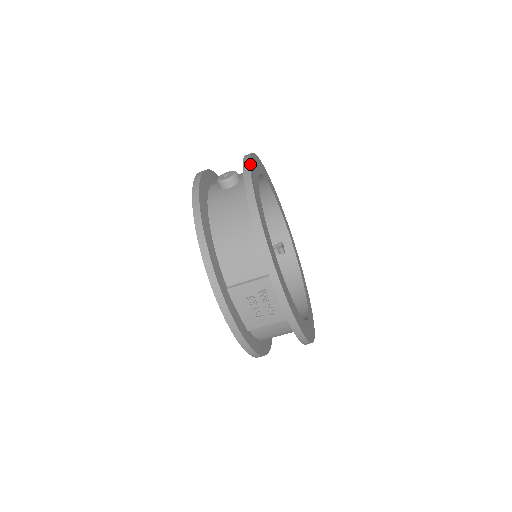
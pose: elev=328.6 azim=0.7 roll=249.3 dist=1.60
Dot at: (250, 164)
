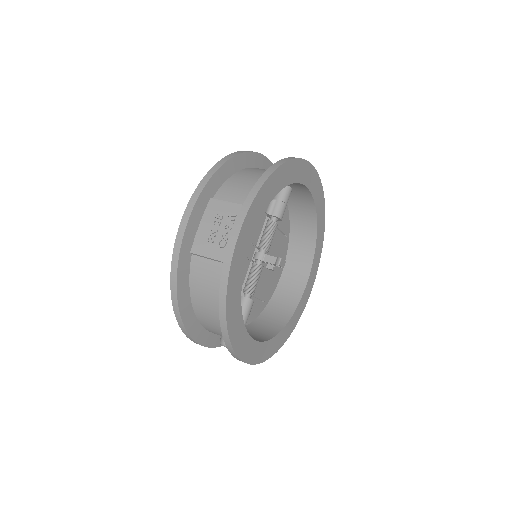
Dot at: (312, 166)
